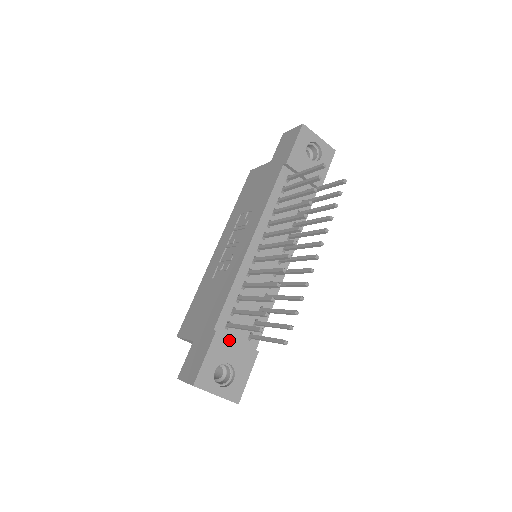
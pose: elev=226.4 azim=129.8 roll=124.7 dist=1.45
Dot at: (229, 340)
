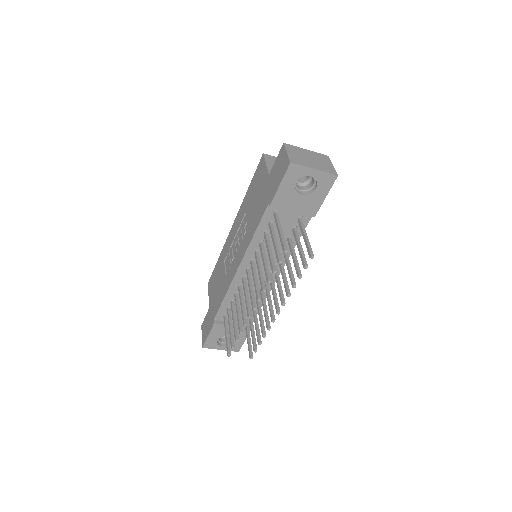
Dot at: occluded
